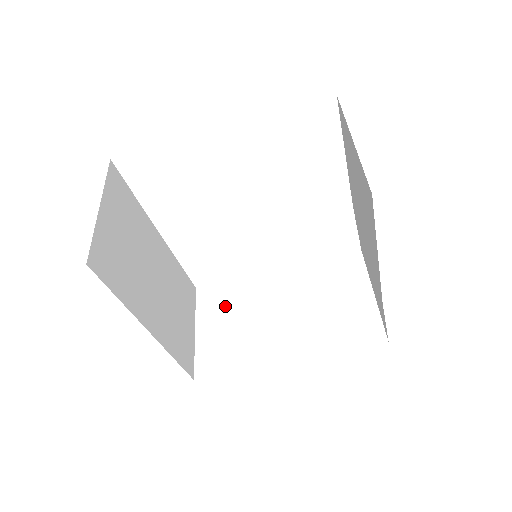
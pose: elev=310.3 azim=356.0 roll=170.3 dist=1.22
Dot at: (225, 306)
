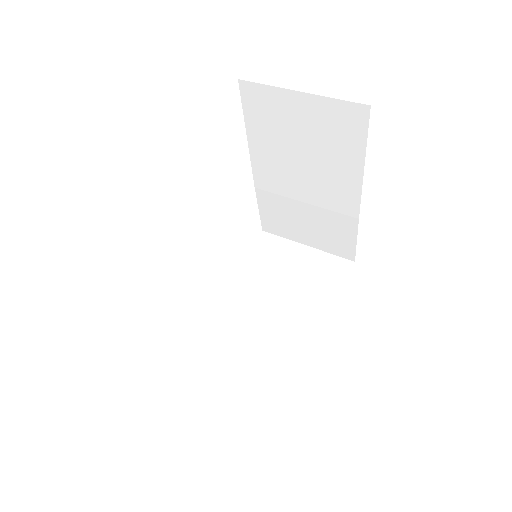
Dot at: (217, 355)
